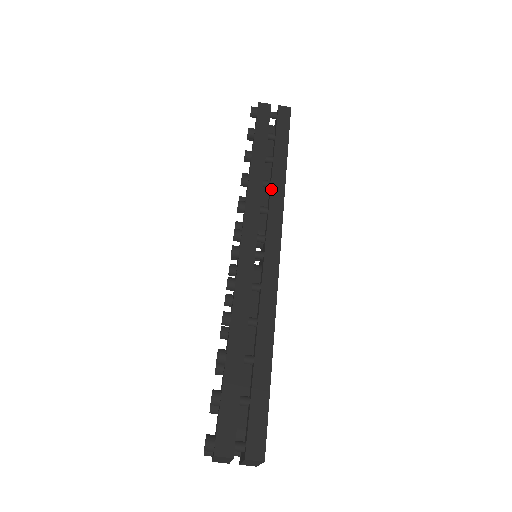
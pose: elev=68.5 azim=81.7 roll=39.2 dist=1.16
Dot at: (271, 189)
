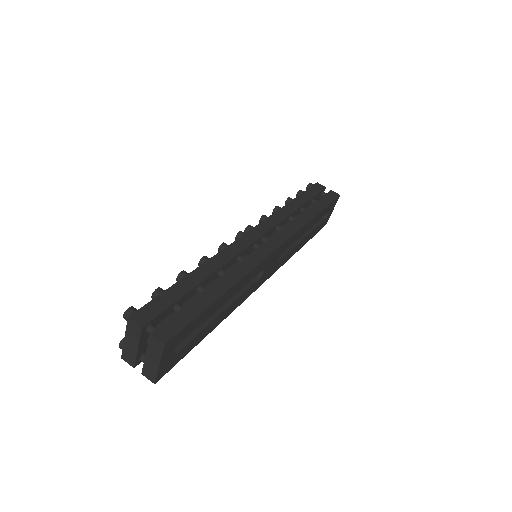
Dot at: (294, 220)
